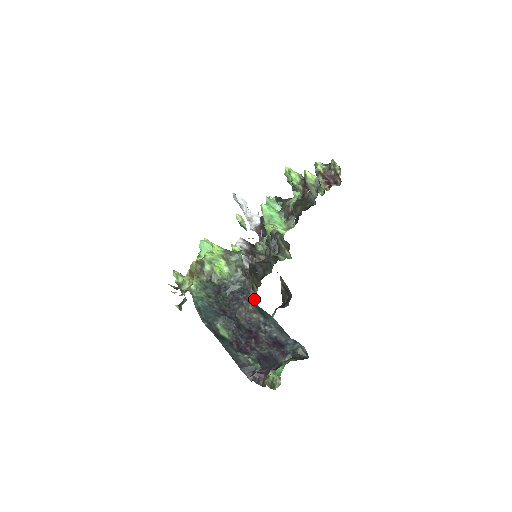
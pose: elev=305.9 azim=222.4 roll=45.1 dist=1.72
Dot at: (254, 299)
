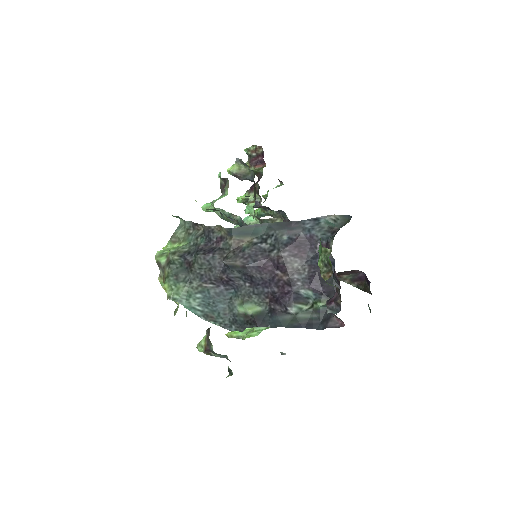
Dot at: (223, 230)
